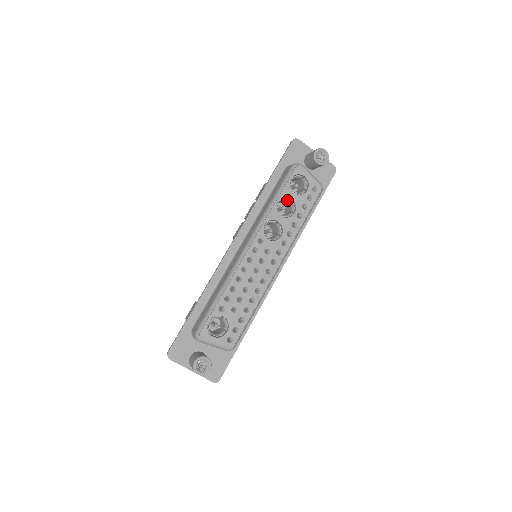
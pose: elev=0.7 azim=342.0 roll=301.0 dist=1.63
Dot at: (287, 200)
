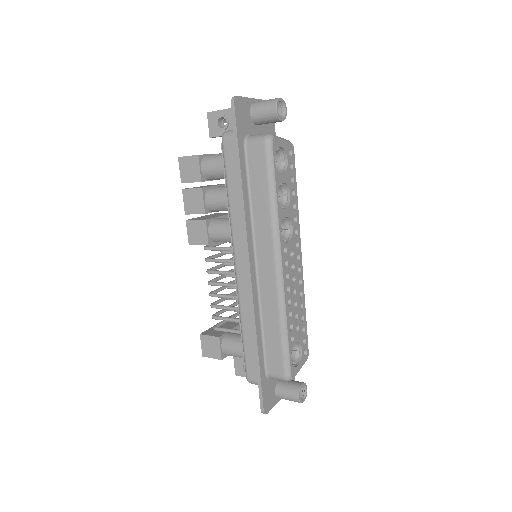
Dot at: occluded
